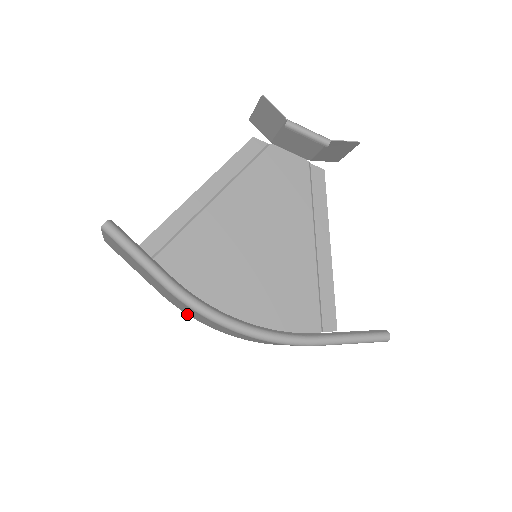
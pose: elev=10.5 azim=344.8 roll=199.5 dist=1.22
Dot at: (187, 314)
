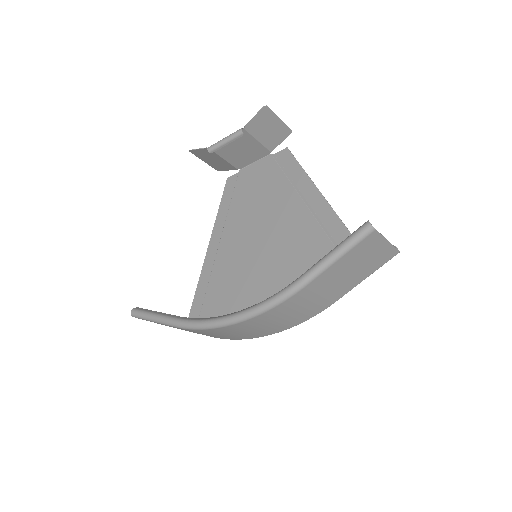
Dot at: (236, 339)
